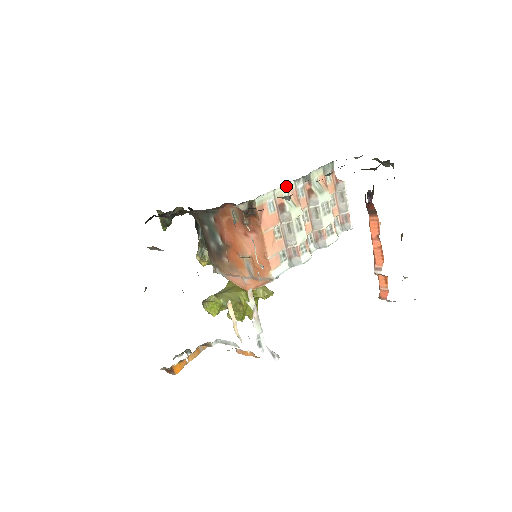
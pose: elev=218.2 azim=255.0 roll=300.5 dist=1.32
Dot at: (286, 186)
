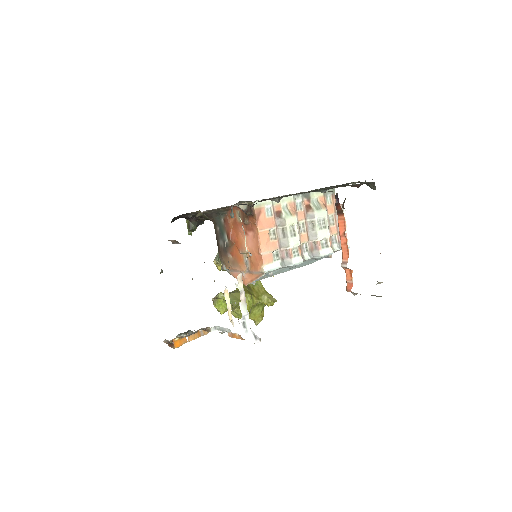
Dot at: (285, 198)
